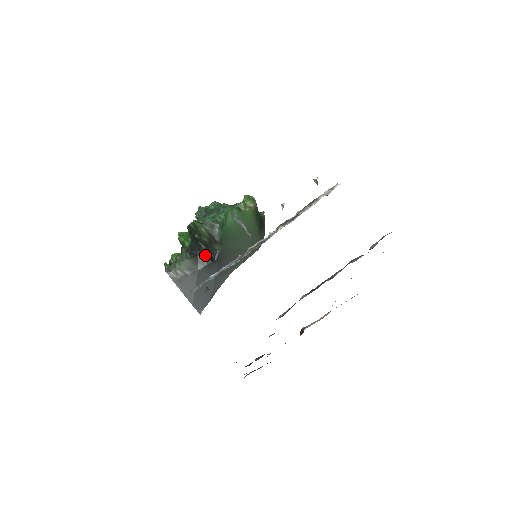
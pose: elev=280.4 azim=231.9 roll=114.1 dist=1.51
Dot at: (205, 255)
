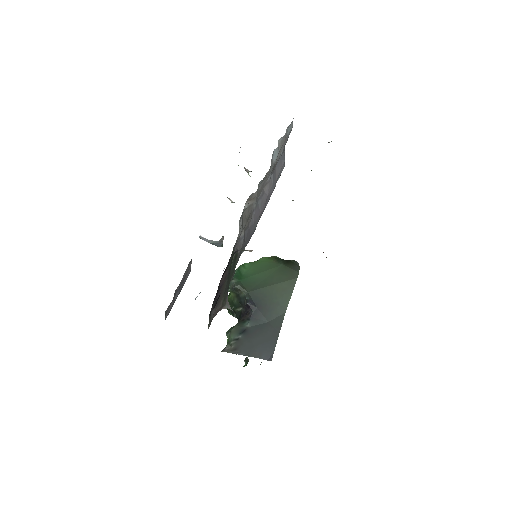
Dot at: (245, 312)
